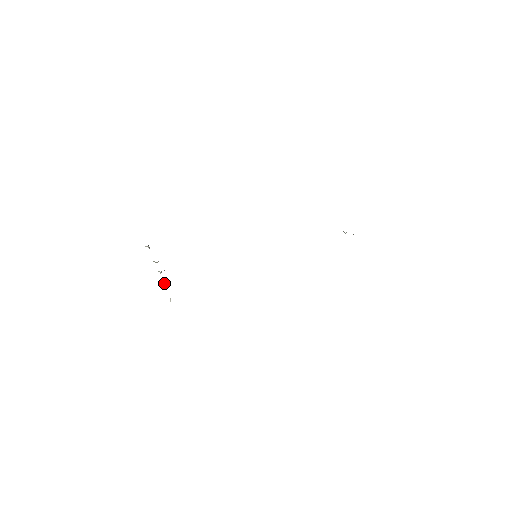
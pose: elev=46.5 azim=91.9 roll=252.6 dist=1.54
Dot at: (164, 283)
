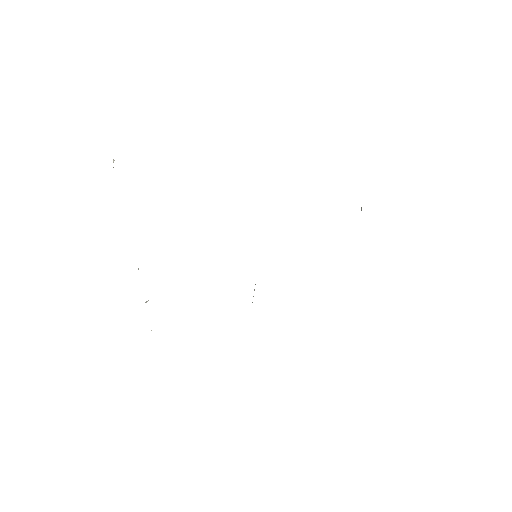
Dot at: occluded
